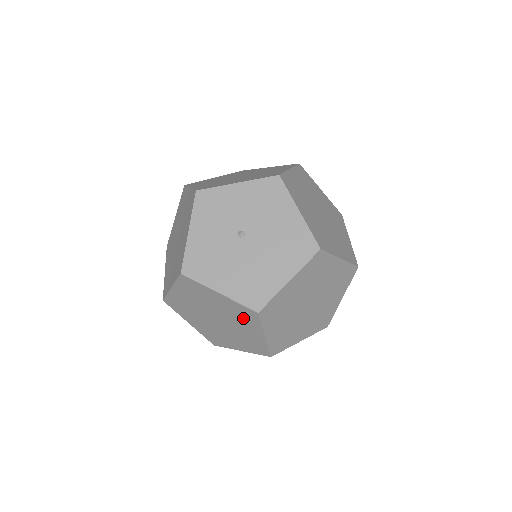
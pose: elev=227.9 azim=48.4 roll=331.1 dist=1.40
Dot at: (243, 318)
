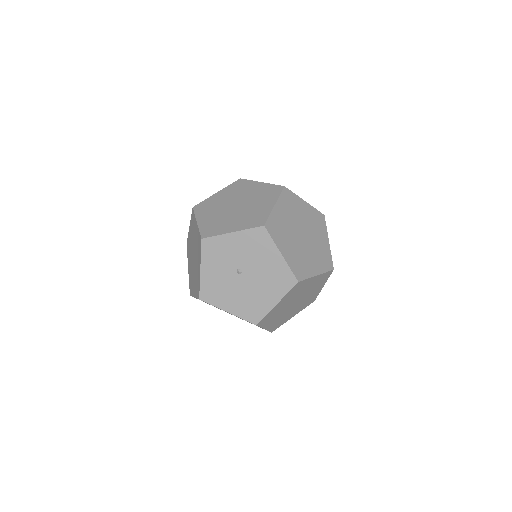
Dot at: (247, 321)
